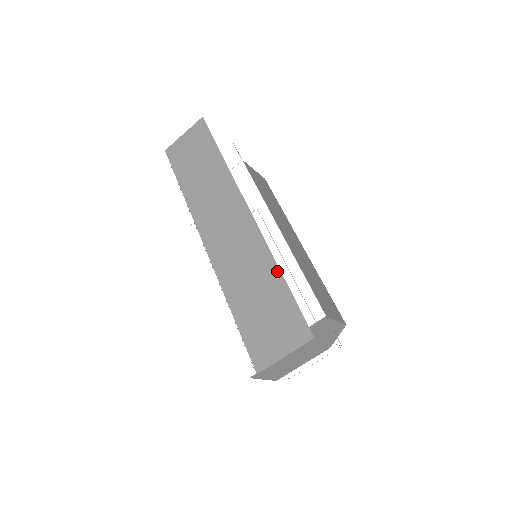
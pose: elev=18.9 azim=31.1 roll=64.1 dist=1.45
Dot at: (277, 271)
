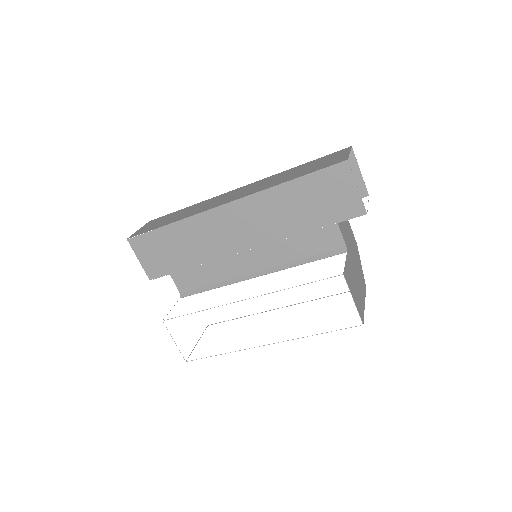
Dot at: (294, 168)
